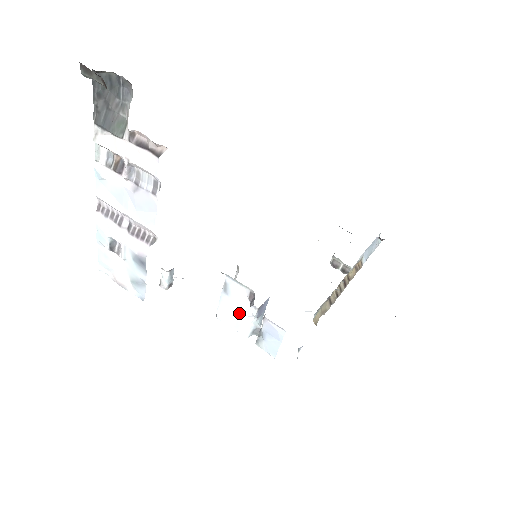
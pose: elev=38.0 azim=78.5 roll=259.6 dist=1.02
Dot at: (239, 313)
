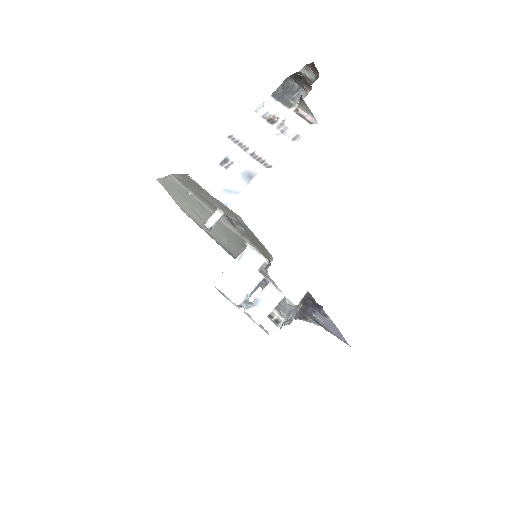
Dot at: (241, 281)
